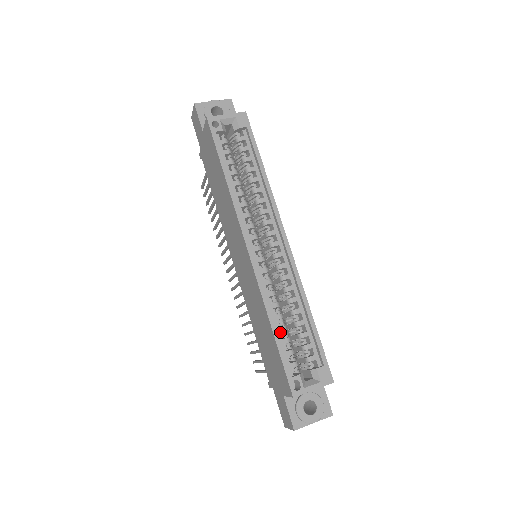
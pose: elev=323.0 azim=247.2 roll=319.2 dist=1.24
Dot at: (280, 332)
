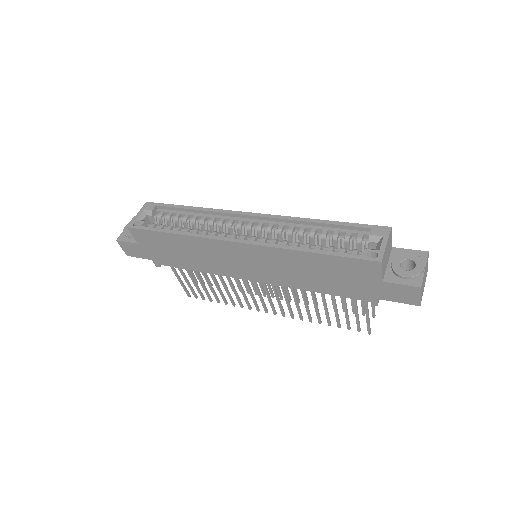
Dot at: occluded
